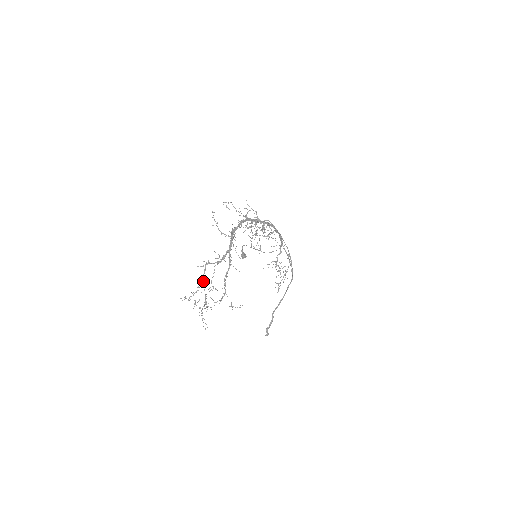
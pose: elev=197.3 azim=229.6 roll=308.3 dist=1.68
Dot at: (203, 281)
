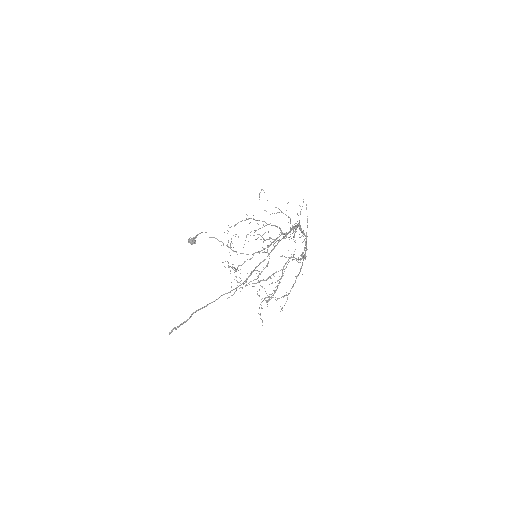
Dot at: occluded
